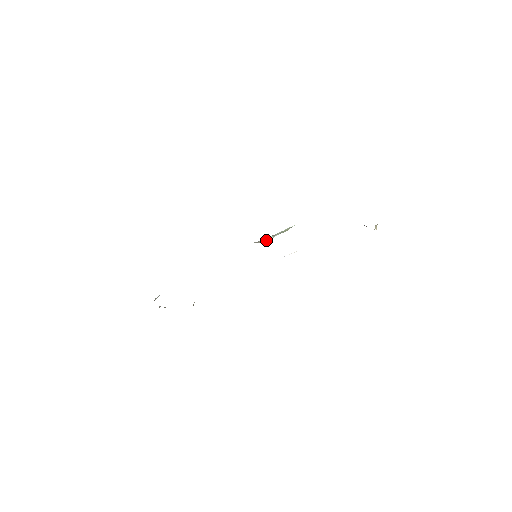
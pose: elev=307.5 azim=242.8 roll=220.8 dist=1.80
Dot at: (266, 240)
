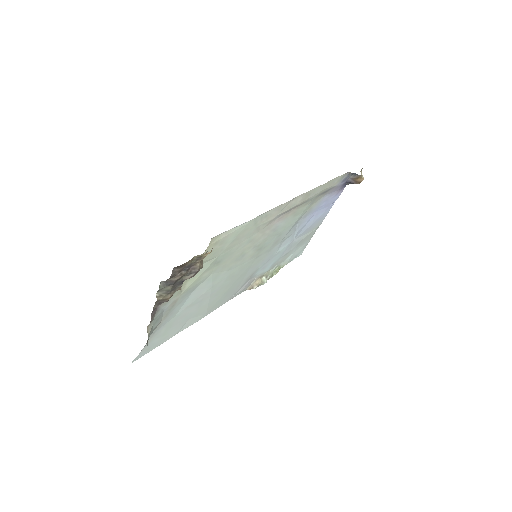
Dot at: (260, 285)
